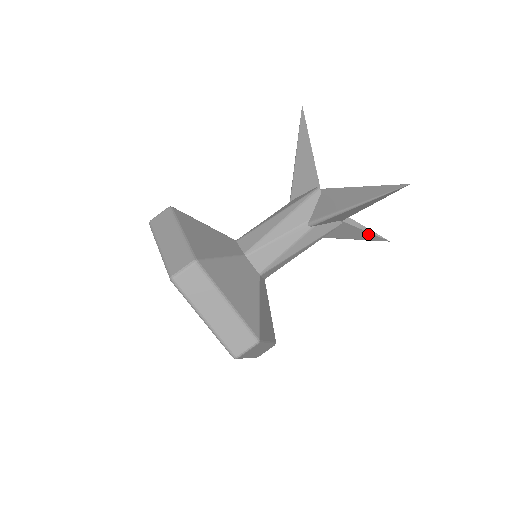
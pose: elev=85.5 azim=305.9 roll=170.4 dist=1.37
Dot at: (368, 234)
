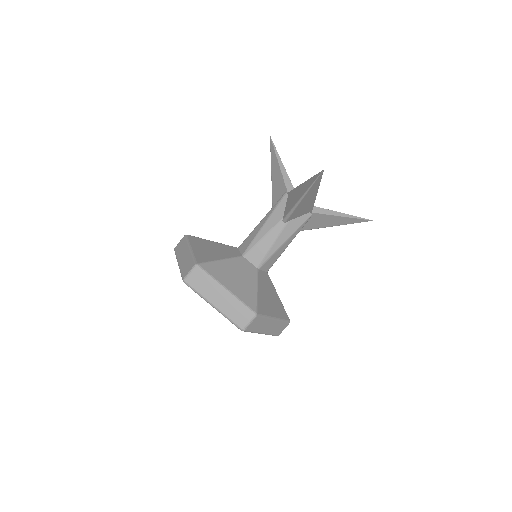
Dot at: (346, 218)
